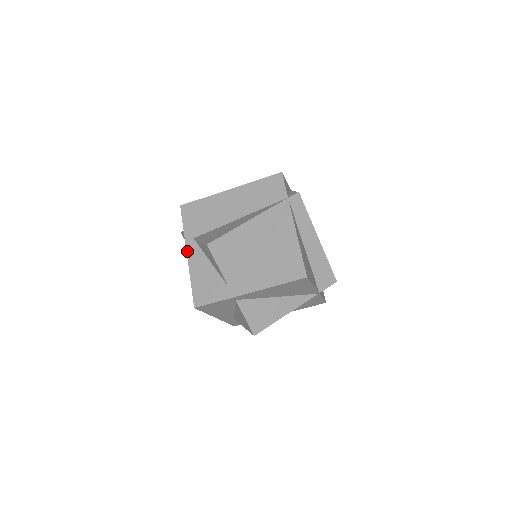
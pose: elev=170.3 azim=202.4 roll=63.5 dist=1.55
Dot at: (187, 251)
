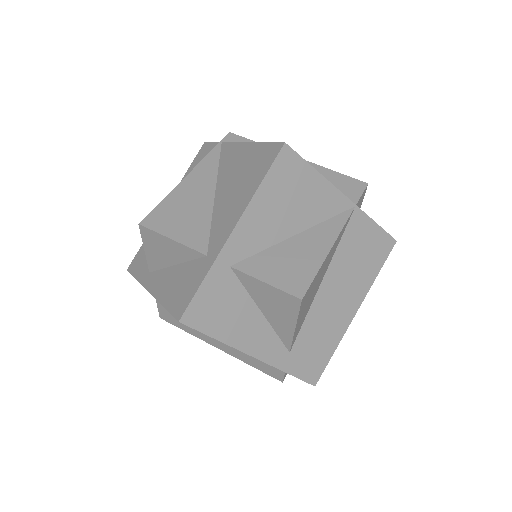
Dot at: (147, 289)
